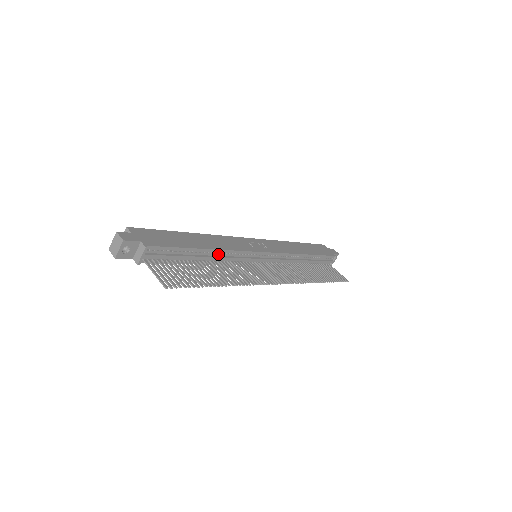
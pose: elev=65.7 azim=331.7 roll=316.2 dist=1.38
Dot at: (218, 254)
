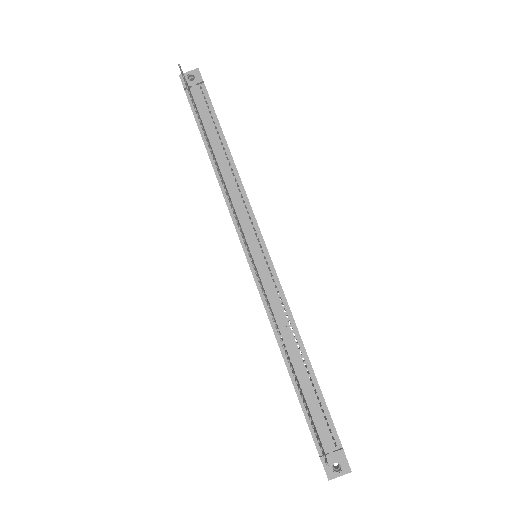
Dot at: (232, 176)
